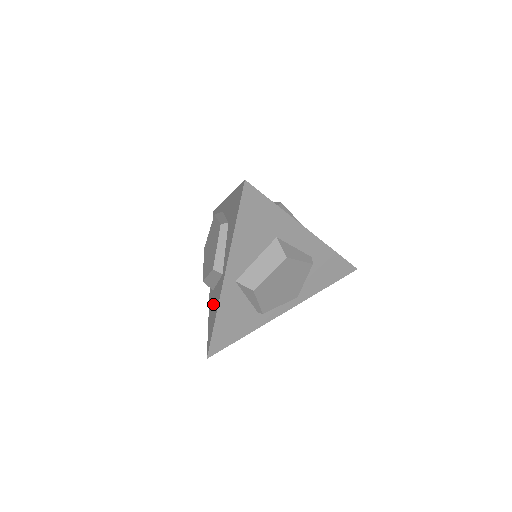
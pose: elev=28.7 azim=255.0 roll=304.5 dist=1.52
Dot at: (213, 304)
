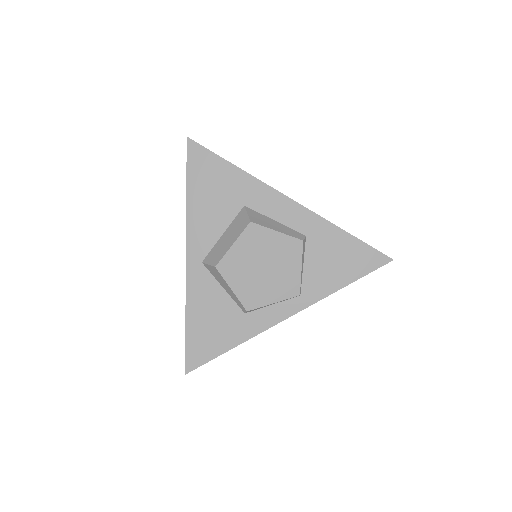
Dot at: occluded
